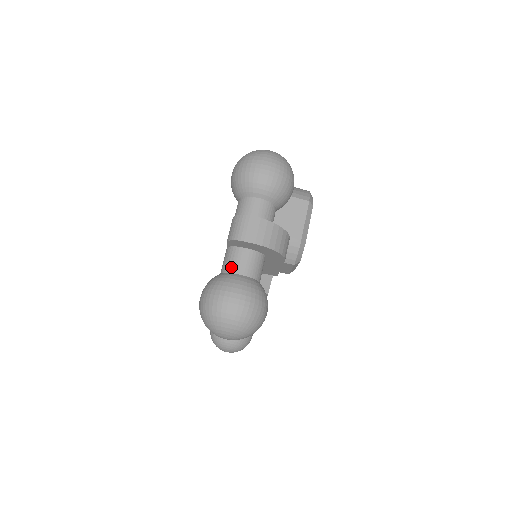
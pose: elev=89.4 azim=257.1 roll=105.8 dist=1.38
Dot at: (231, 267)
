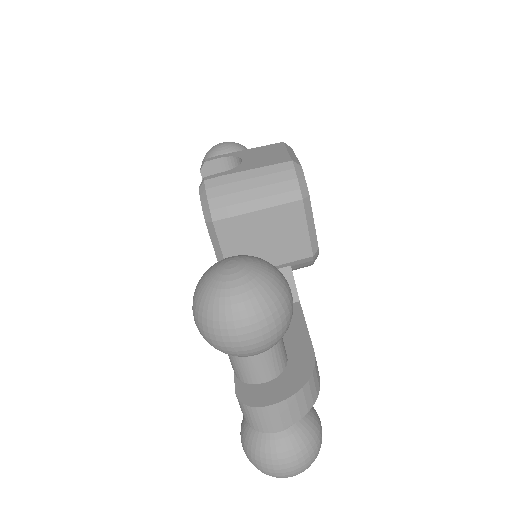
Dot at: occluded
